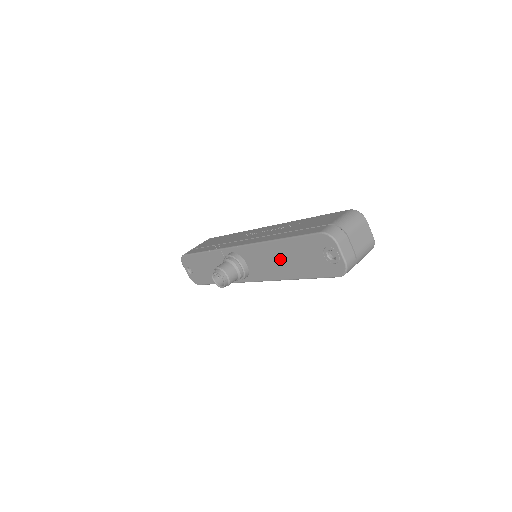
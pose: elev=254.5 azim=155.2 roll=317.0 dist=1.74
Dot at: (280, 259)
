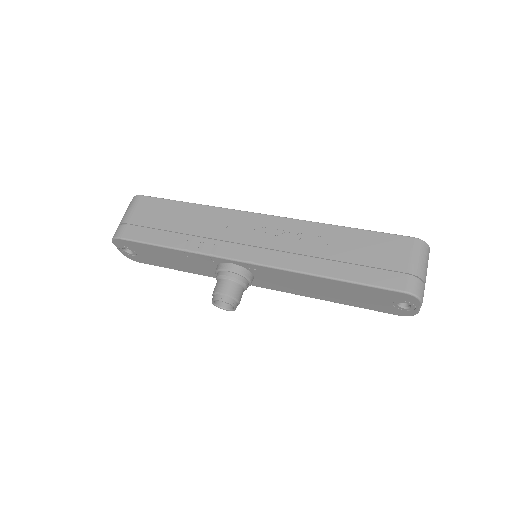
Dot at: (319, 288)
